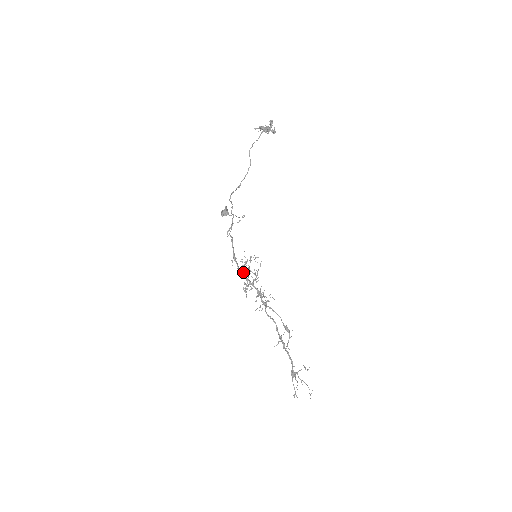
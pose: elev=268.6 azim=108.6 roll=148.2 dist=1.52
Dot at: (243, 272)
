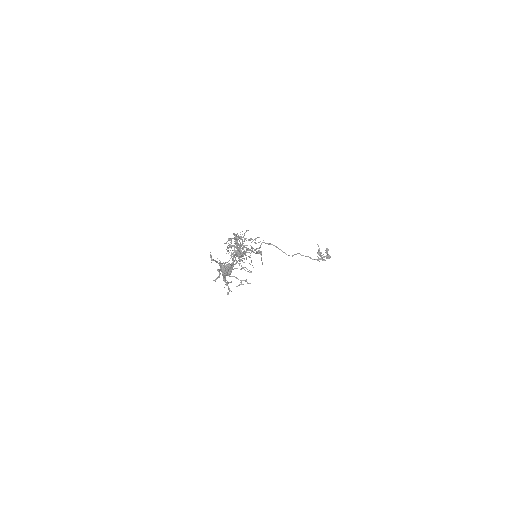
Dot at: (248, 230)
